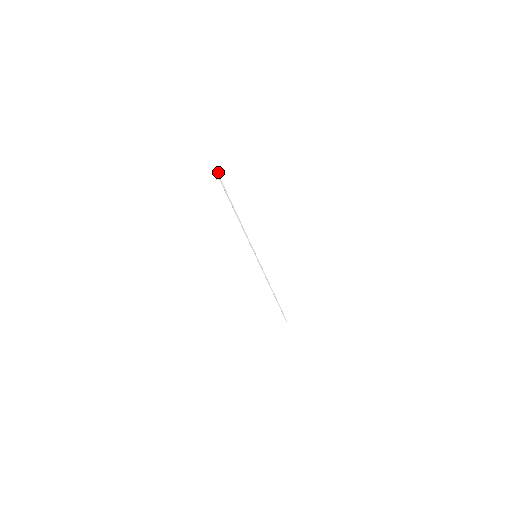
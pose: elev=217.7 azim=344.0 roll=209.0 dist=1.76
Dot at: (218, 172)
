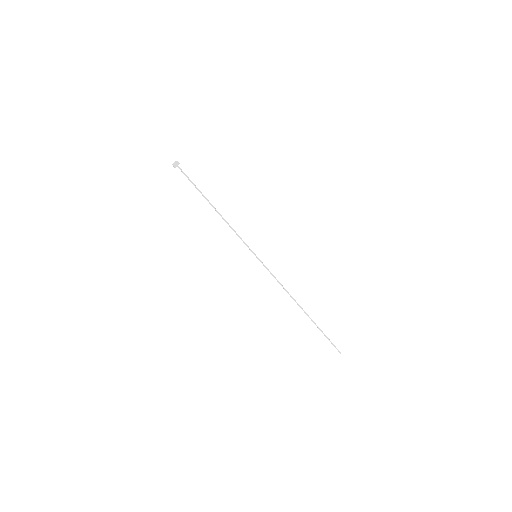
Dot at: (175, 161)
